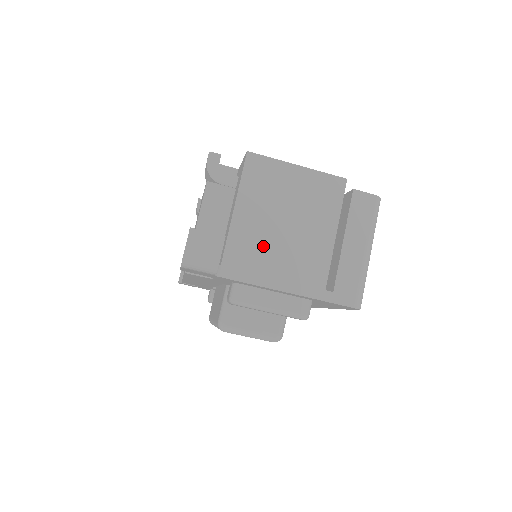
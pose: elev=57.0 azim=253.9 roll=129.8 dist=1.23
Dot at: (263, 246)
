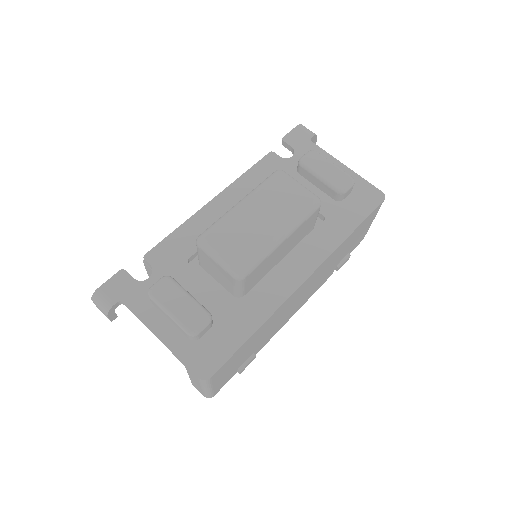
Dot at: occluded
